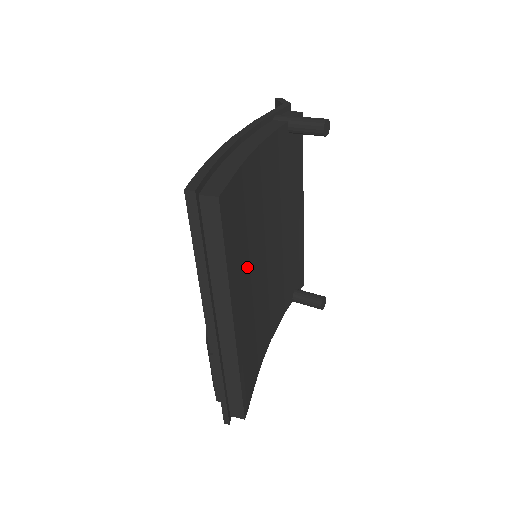
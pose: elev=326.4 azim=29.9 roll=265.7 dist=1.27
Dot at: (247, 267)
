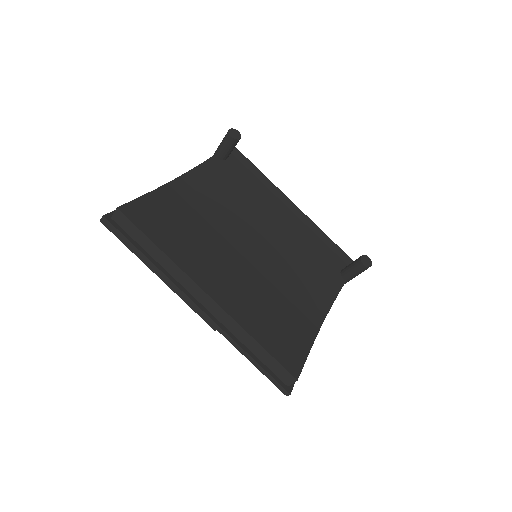
Dot at: (214, 255)
